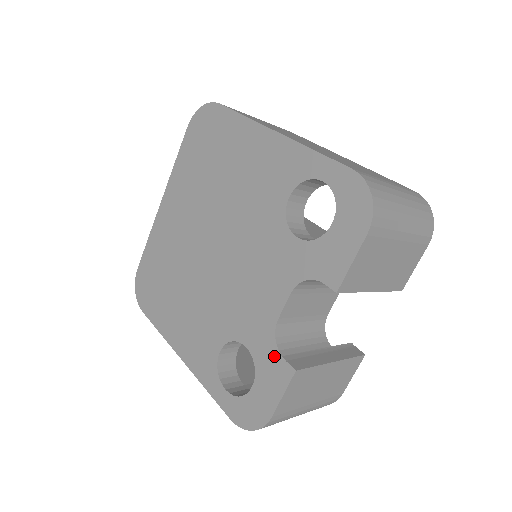
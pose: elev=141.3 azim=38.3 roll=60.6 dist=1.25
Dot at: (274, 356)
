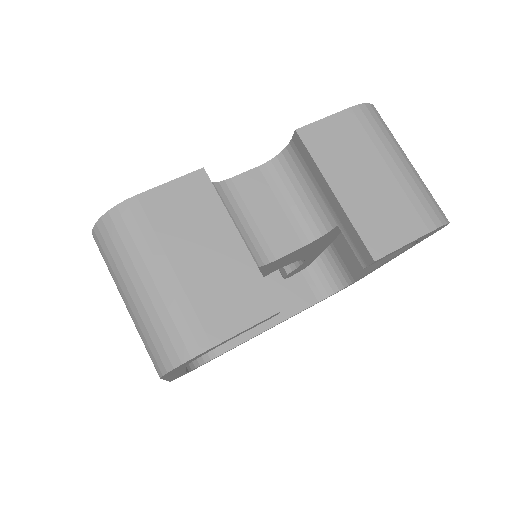
Dot at: occluded
